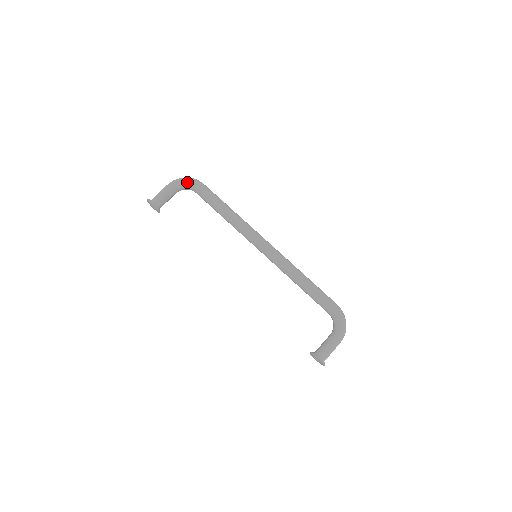
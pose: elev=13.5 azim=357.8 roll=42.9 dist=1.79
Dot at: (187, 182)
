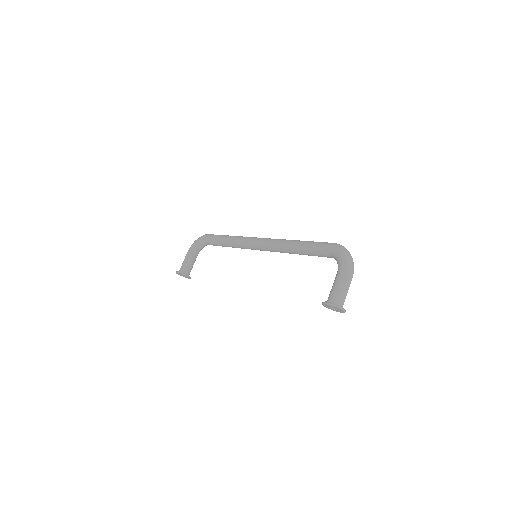
Dot at: (197, 241)
